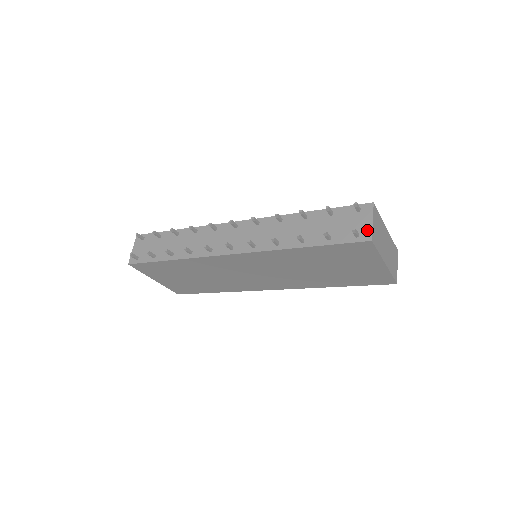
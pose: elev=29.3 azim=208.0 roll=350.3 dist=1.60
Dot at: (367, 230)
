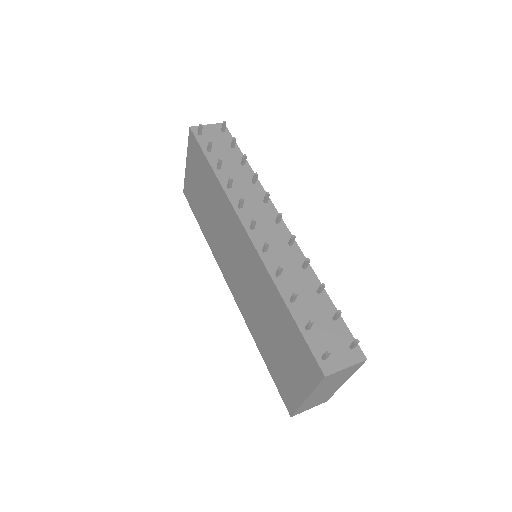
Dot at: (334, 366)
